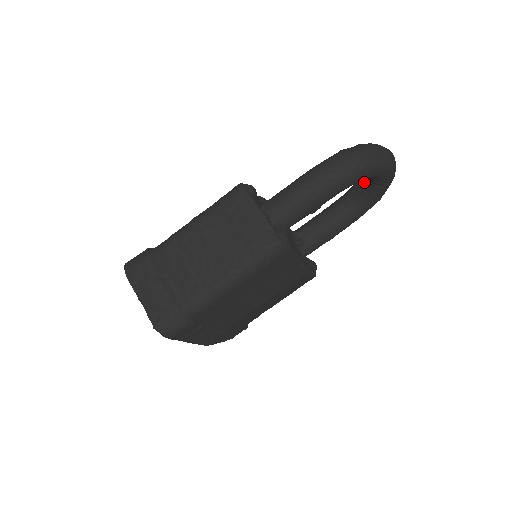
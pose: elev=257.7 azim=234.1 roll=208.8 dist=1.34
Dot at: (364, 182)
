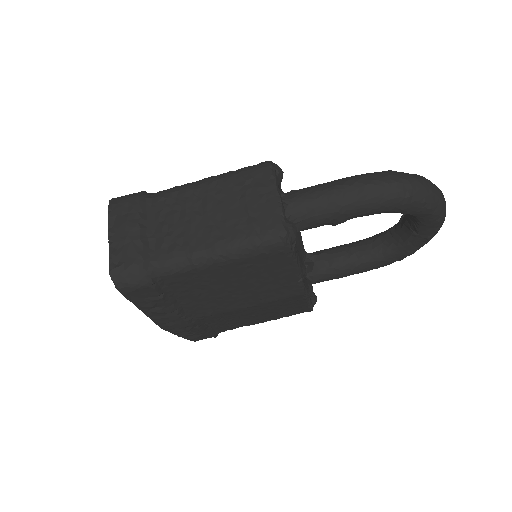
Dot at: (403, 225)
